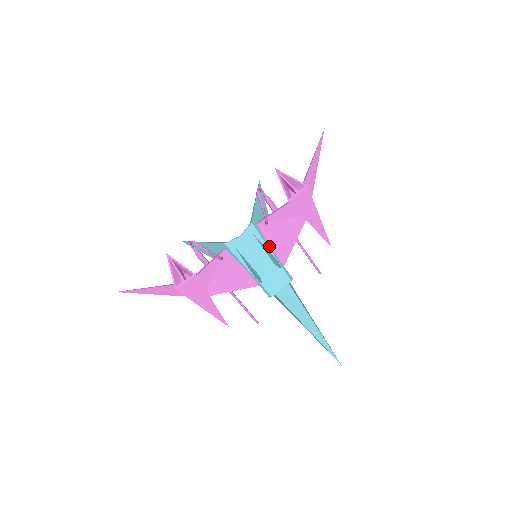
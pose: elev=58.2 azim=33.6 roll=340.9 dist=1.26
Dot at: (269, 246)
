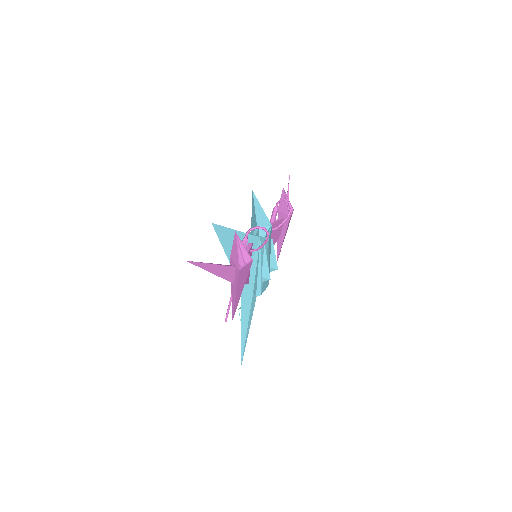
Dot at: occluded
